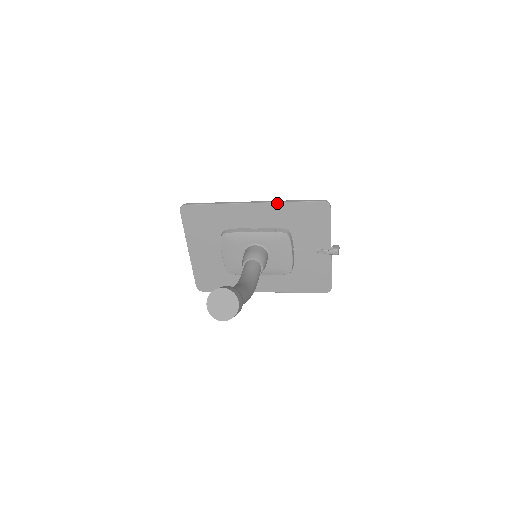
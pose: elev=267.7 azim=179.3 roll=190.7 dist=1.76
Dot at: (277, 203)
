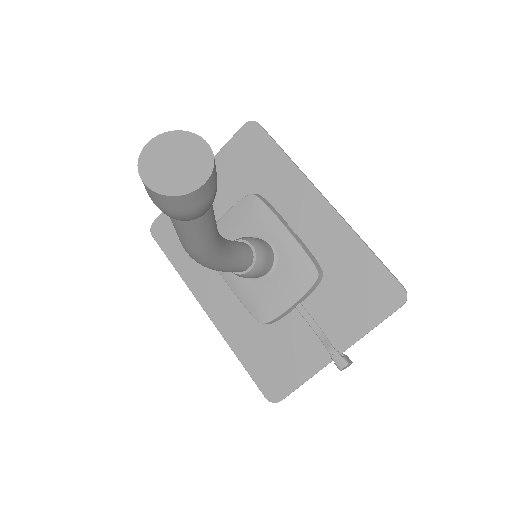
Dot at: (351, 230)
